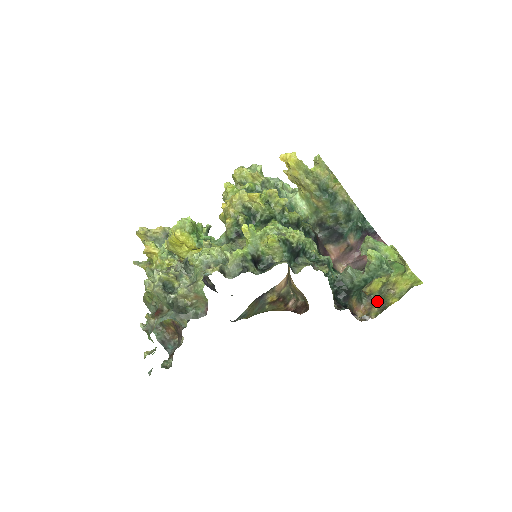
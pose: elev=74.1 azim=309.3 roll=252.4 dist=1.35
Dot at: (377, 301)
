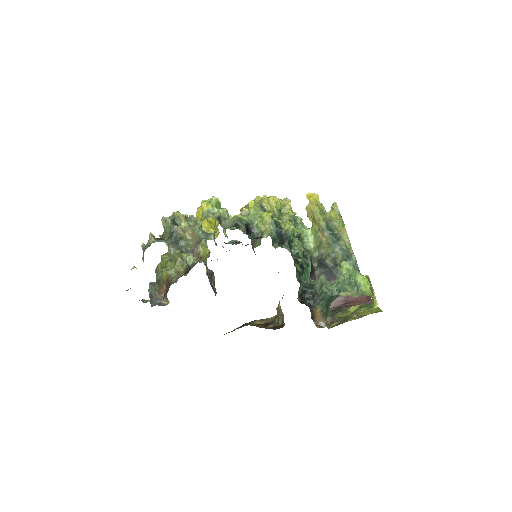
Dot at: (339, 320)
